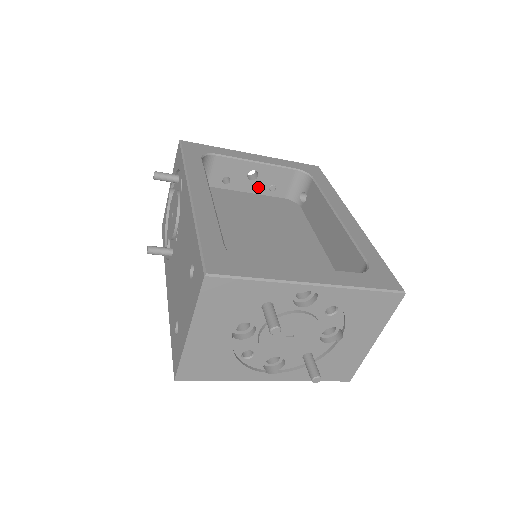
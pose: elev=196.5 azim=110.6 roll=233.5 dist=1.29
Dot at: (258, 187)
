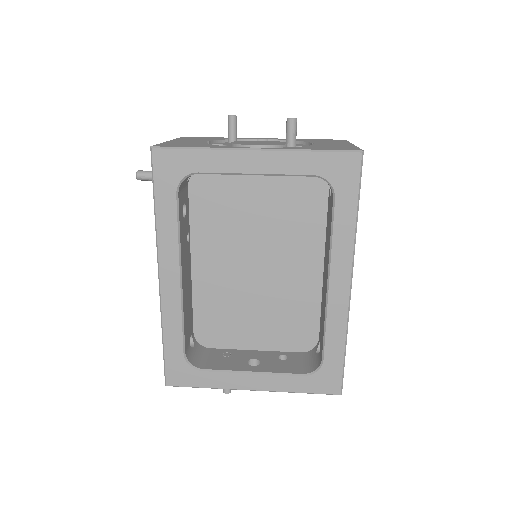
Dot at: occluded
